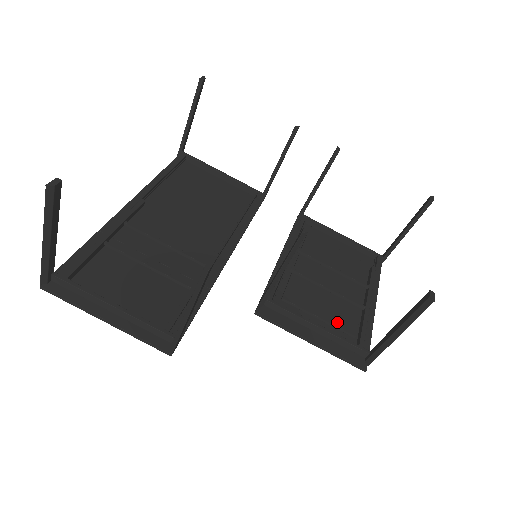
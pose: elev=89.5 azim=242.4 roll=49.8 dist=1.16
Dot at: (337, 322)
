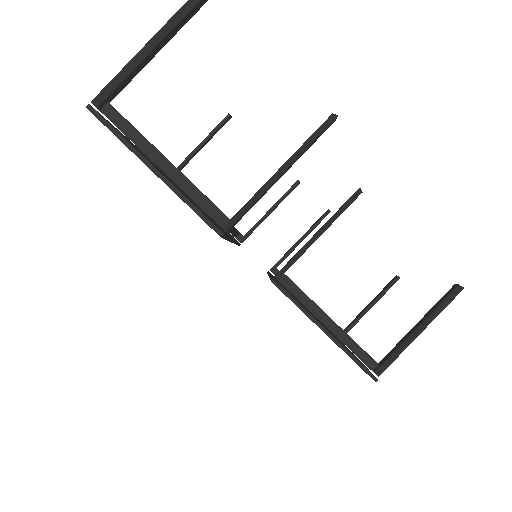
Dot at: occluded
